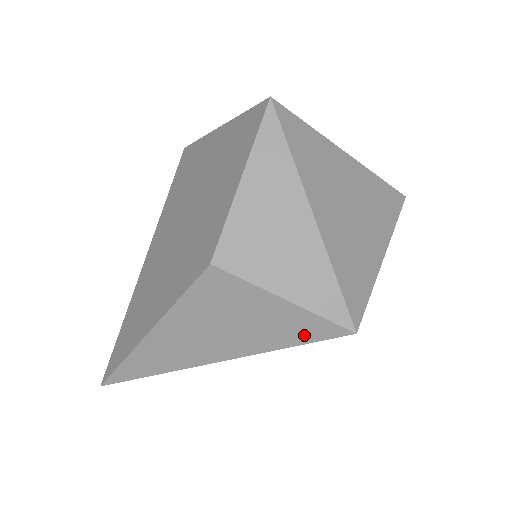
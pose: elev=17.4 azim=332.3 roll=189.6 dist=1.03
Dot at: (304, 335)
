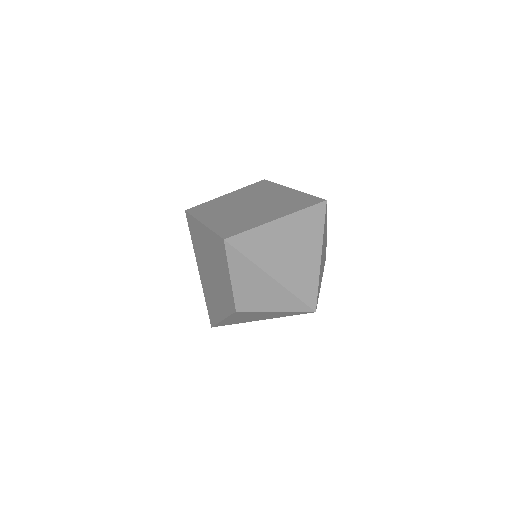
Dot at: (293, 314)
